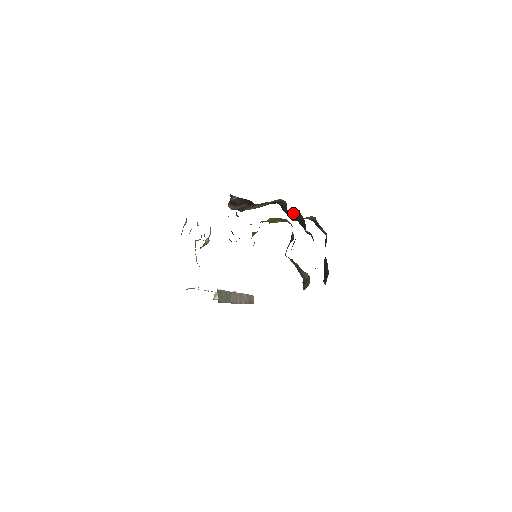
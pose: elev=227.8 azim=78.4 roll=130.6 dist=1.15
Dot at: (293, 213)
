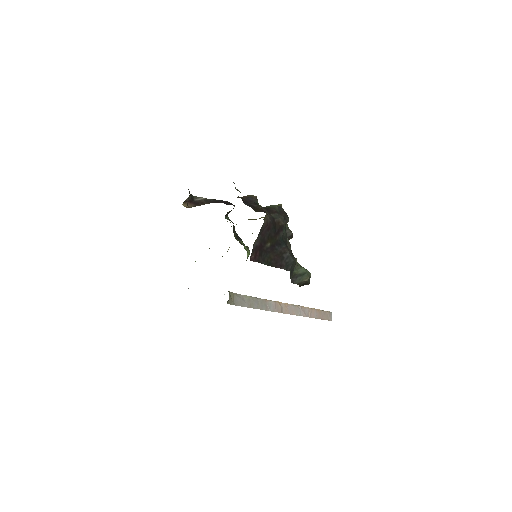
Dot at: occluded
